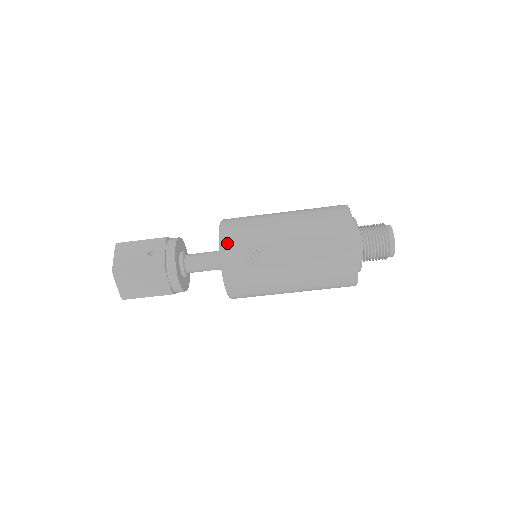
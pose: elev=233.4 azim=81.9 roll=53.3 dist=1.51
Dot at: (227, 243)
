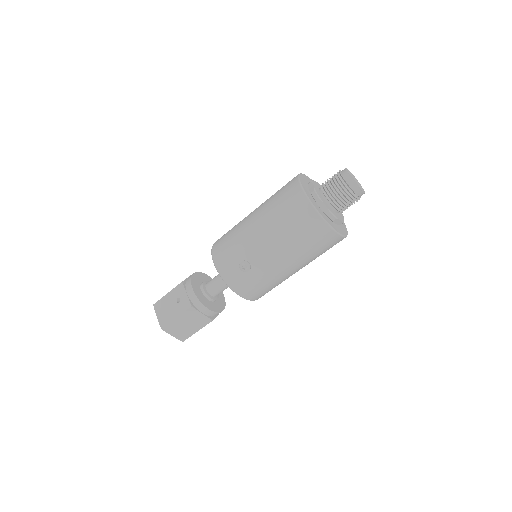
Dot at: (221, 266)
